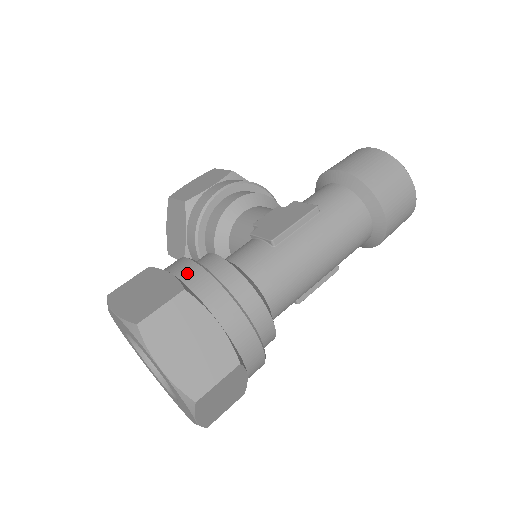
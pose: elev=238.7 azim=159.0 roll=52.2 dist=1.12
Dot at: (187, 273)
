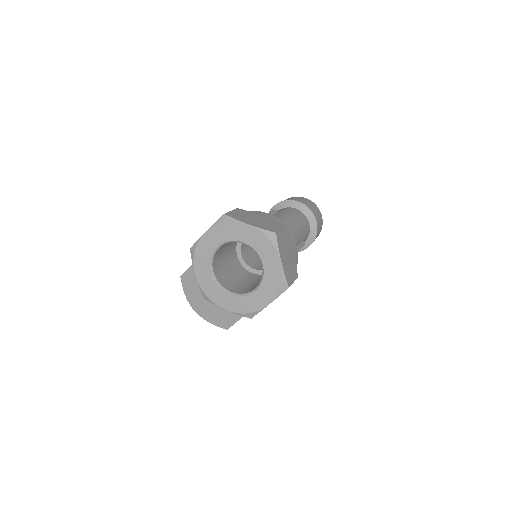
Dot at: occluded
